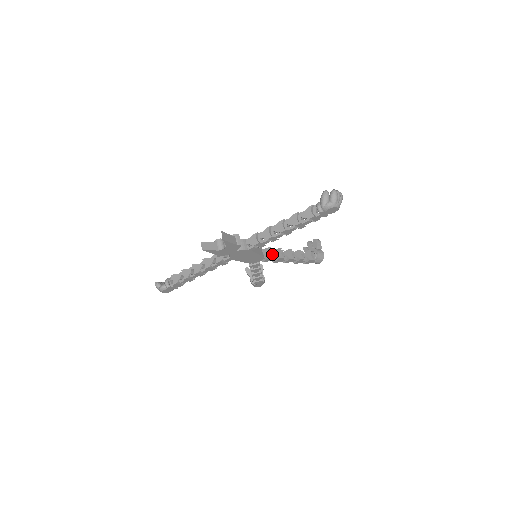
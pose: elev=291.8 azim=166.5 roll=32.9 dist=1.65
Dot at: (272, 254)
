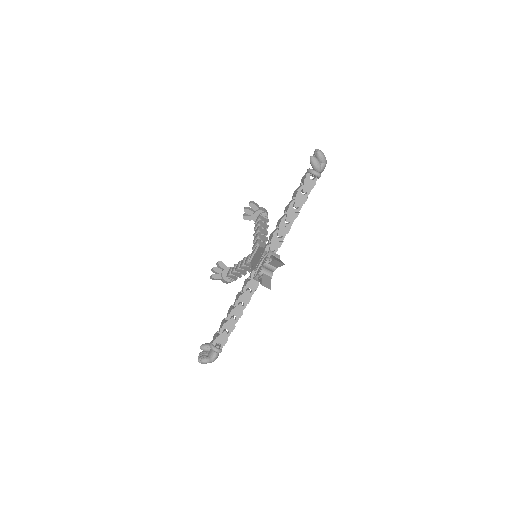
Dot at: occluded
